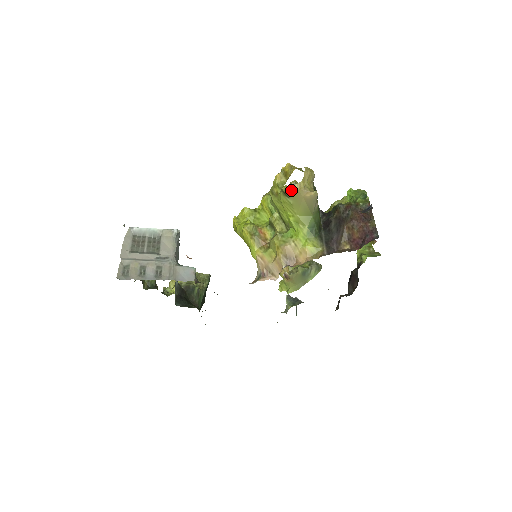
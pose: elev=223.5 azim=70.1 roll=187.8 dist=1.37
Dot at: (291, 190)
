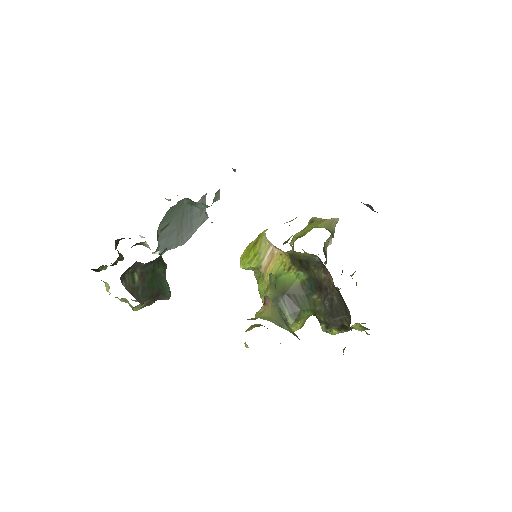
Dot at: (318, 219)
